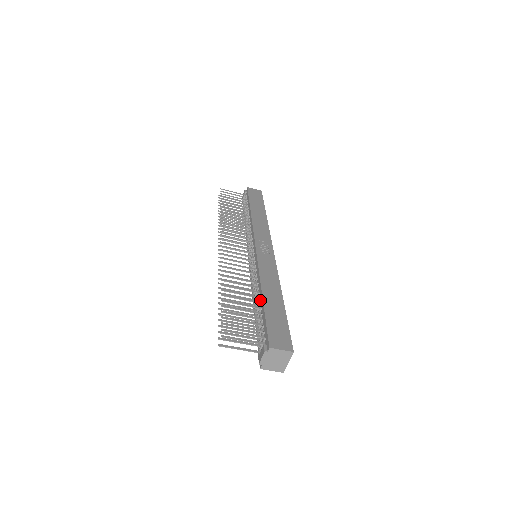
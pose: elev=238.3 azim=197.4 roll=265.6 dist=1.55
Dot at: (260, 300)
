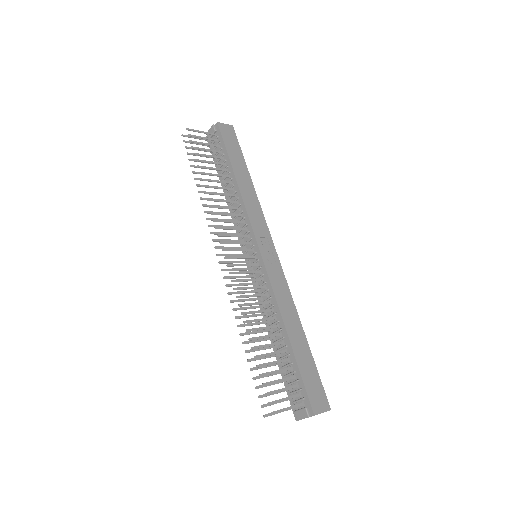
Dot at: (285, 341)
